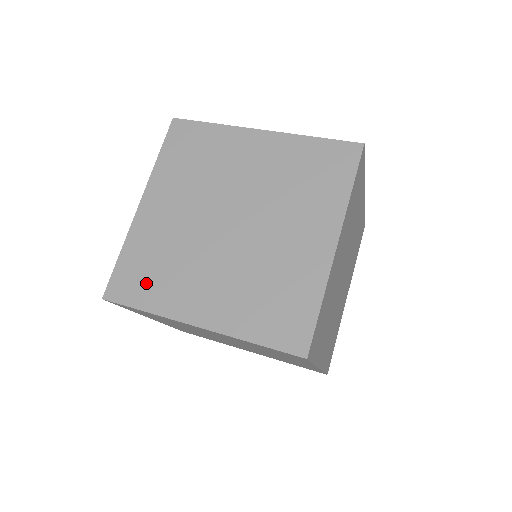
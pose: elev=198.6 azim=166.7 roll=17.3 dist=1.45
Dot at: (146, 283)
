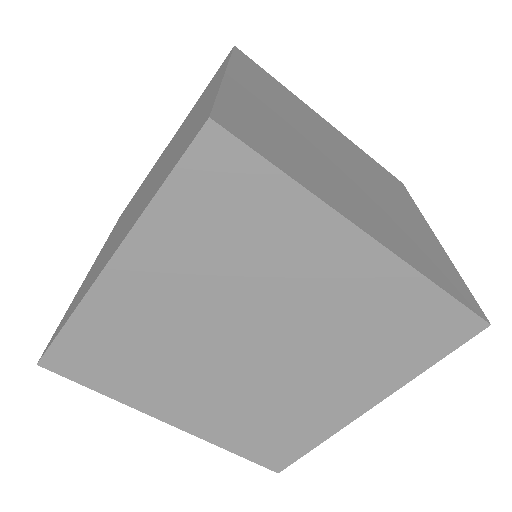
Dot at: (276, 148)
